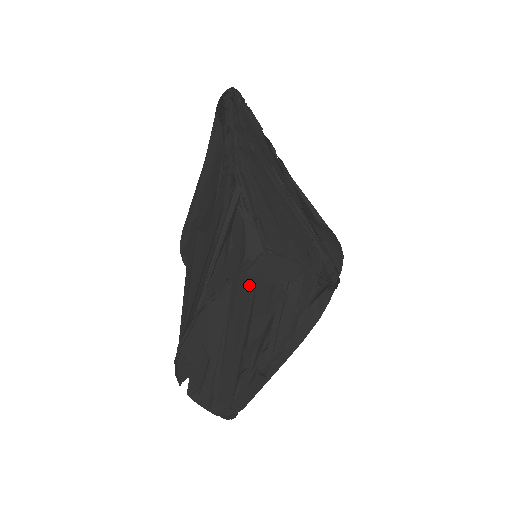
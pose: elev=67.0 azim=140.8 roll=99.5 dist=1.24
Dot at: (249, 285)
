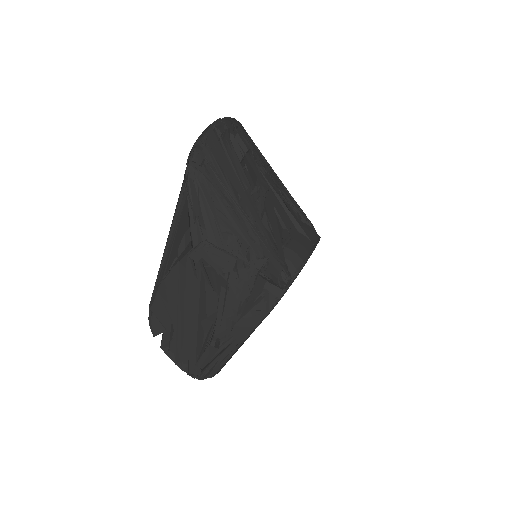
Dot at: (194, 267)
